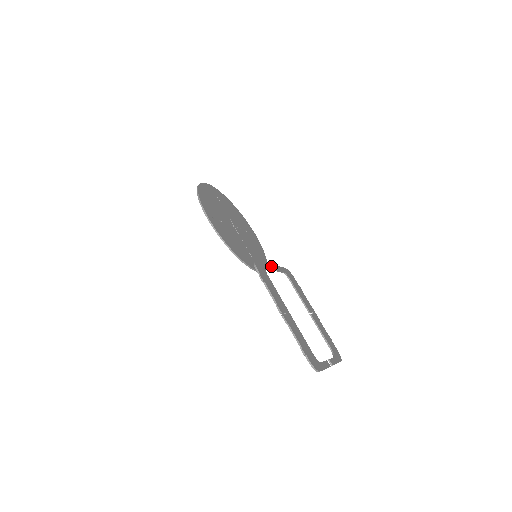
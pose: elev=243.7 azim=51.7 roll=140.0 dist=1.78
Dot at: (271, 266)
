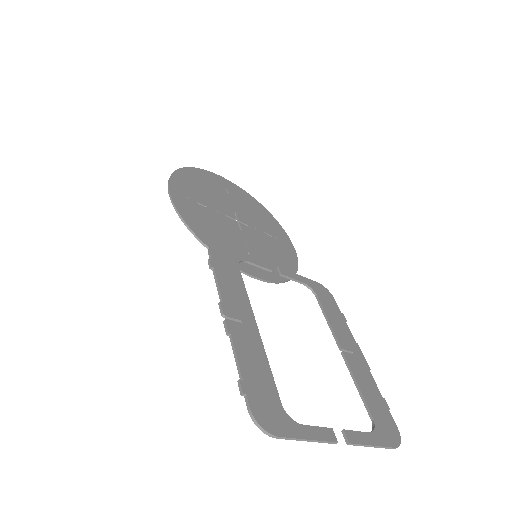
Dot at: (267, 265)
